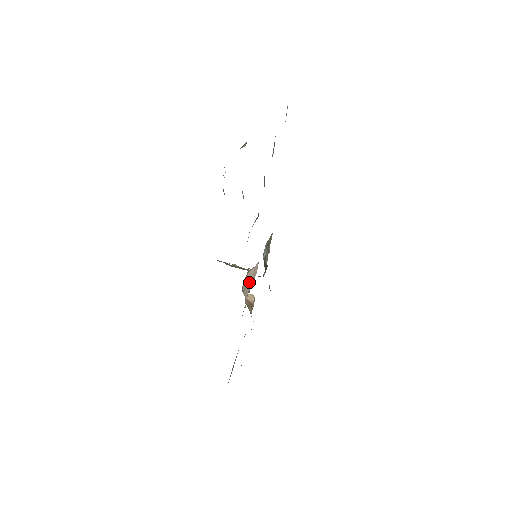
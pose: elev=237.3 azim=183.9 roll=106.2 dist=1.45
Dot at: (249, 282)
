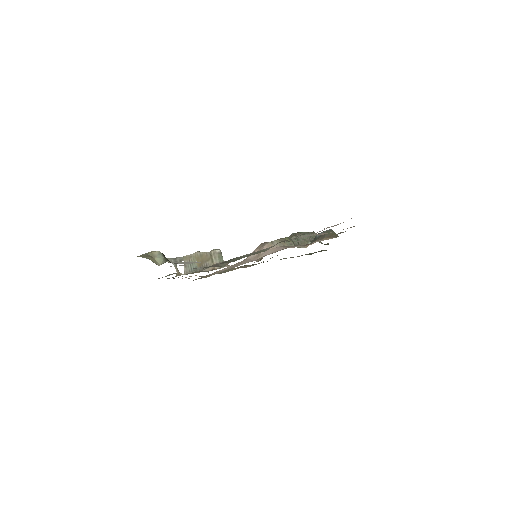
Dot at: occluded
